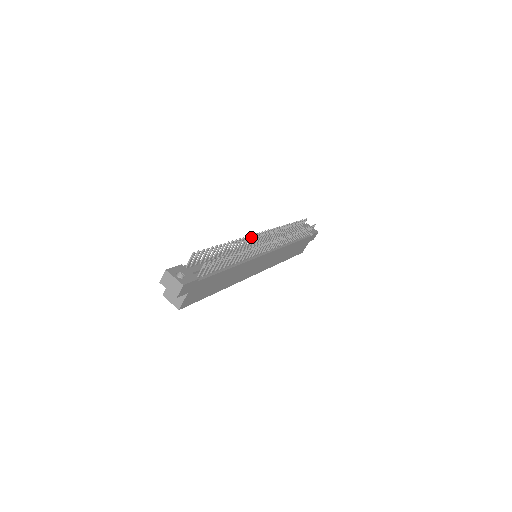
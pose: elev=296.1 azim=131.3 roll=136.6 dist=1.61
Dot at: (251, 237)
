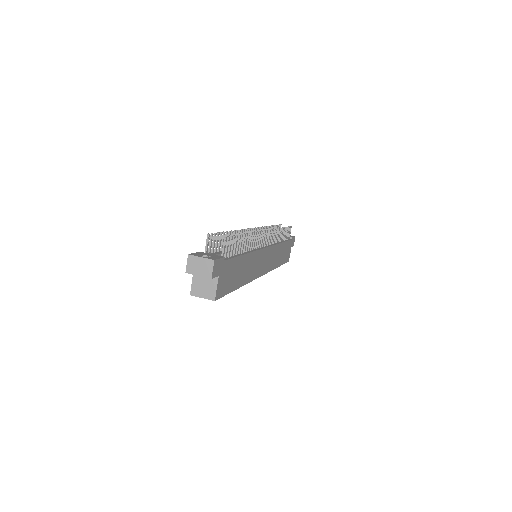
Dot at: (247, 232)
